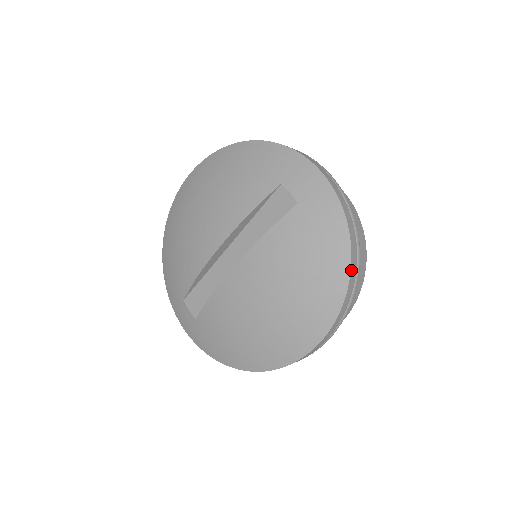
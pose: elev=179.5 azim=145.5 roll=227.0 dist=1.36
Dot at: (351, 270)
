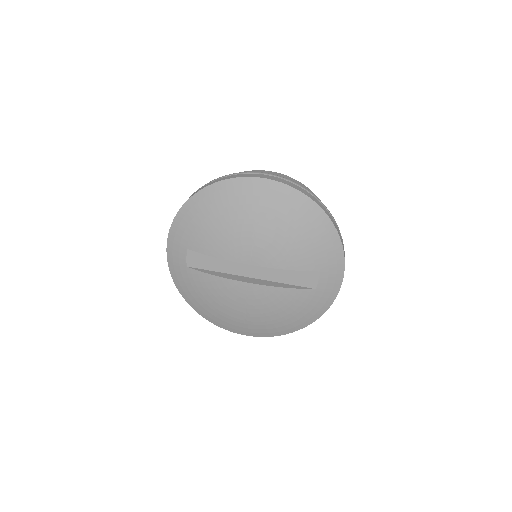
Dot at: (302, 328)
